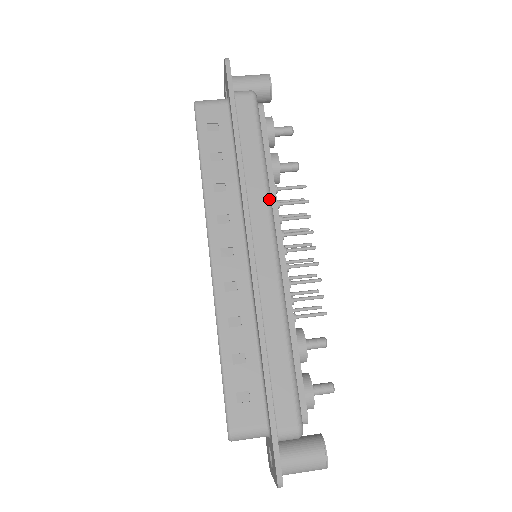
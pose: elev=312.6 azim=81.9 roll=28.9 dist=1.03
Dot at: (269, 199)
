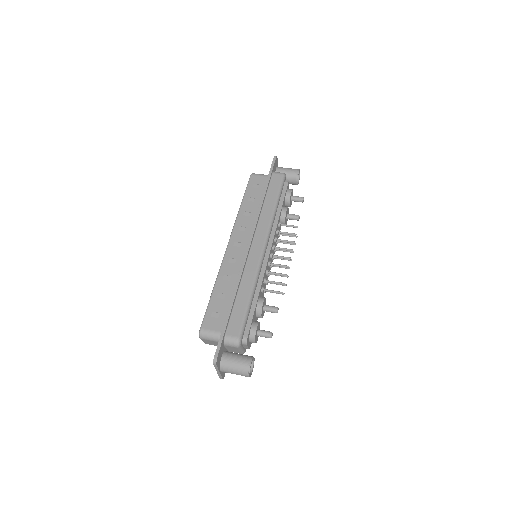
Dot at: (271, 224)
